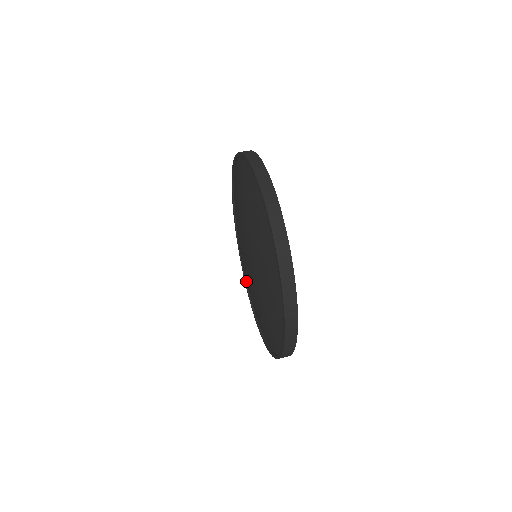
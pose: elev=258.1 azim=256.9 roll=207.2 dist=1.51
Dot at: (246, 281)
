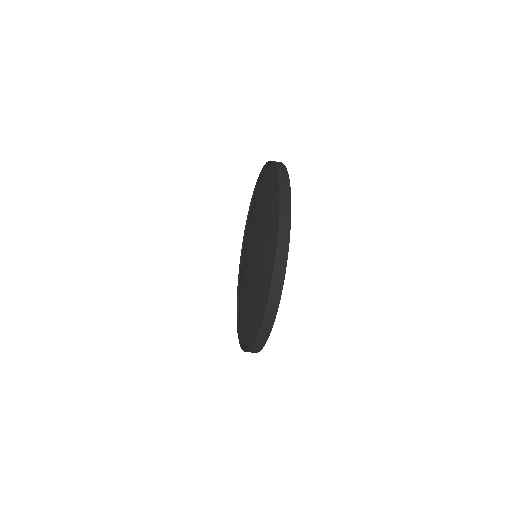
Dot at: (239, 288)
